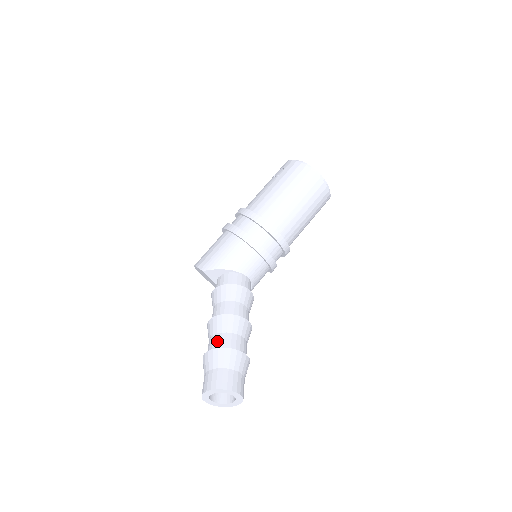
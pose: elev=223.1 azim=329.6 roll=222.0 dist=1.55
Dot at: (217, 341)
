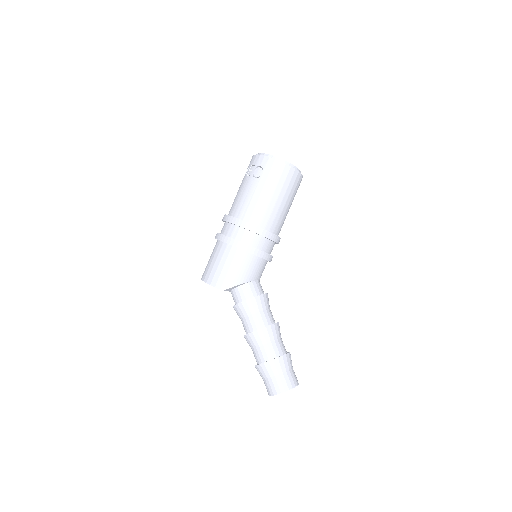
Dot at: (266, 352)
